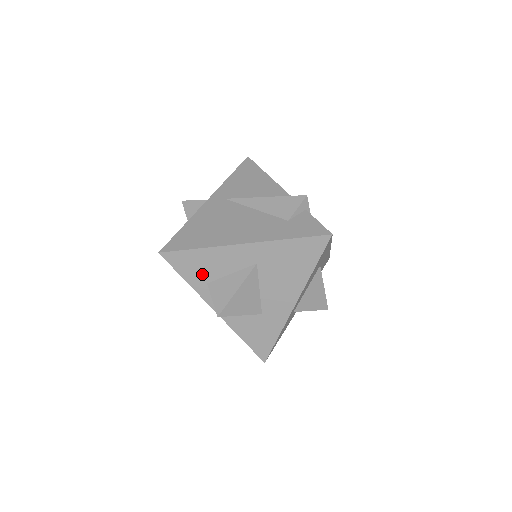
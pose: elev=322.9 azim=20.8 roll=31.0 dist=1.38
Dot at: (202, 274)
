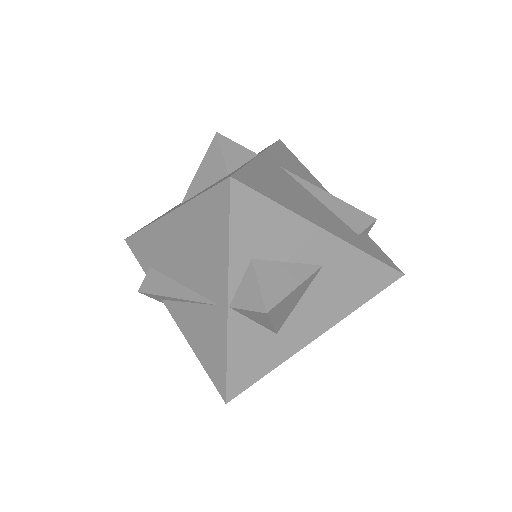
Dot at: (257, 242)
